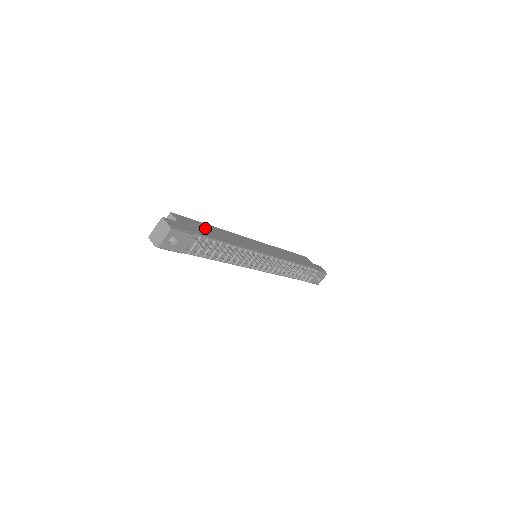
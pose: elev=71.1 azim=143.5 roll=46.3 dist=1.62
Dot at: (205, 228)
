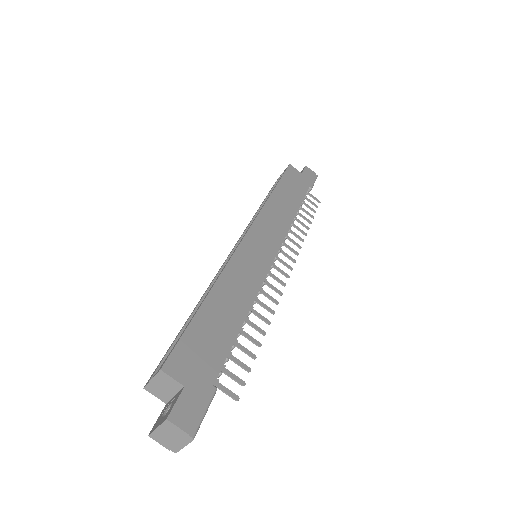
Dot at: (208, 328)
